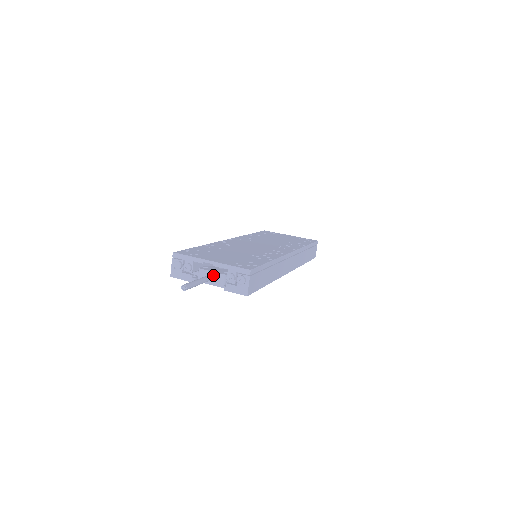
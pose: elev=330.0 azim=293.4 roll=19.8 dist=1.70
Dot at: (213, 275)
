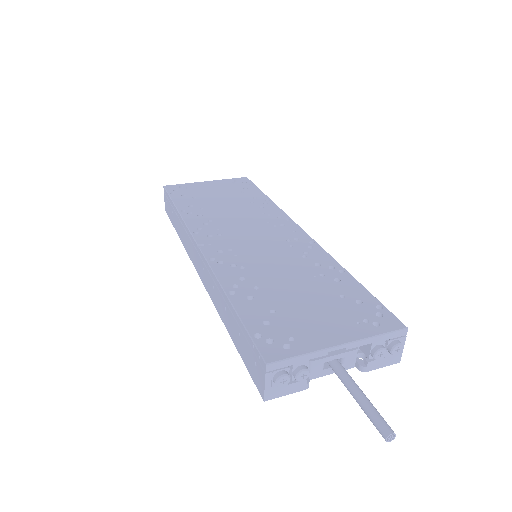
Dot at: (336, 359)
